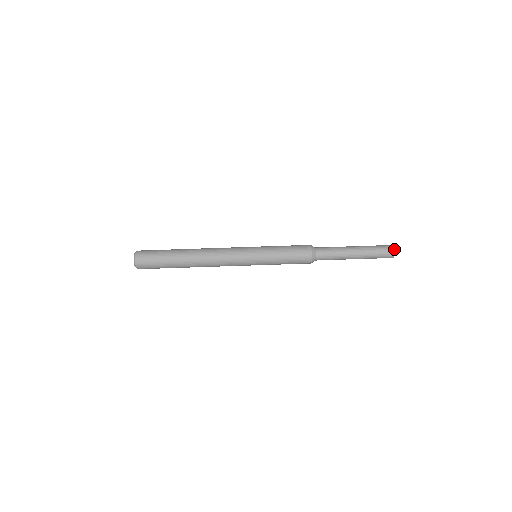
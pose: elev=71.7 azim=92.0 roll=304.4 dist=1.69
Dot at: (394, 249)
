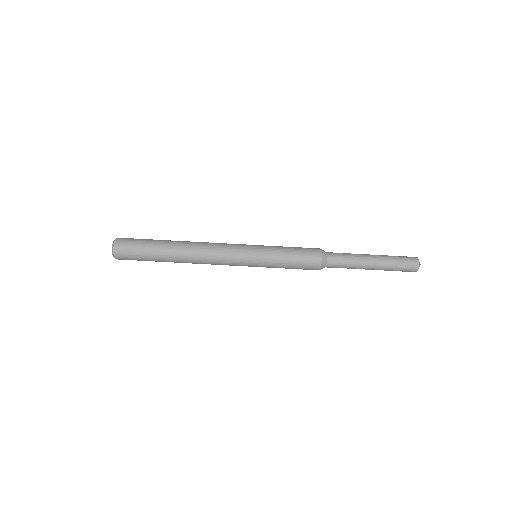
Dot at: (418, 264)
